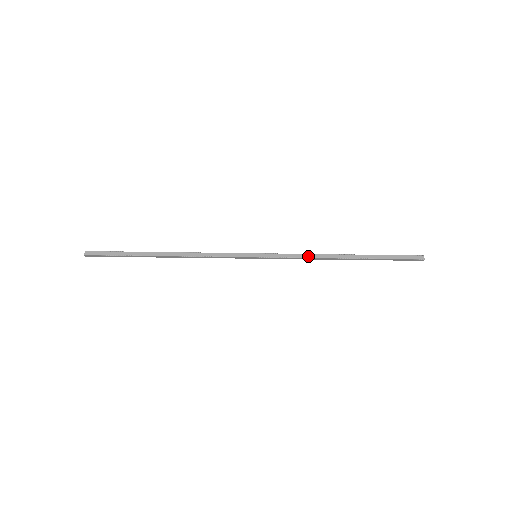
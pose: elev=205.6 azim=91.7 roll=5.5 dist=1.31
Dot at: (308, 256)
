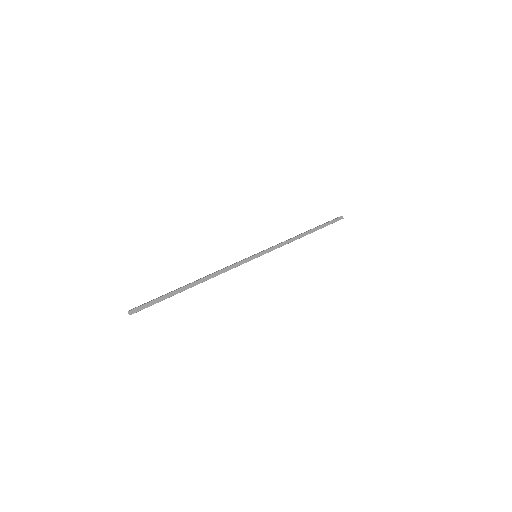
Dot at: occluded
